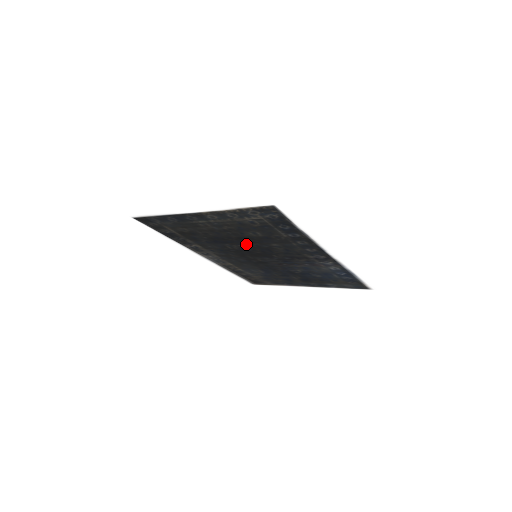
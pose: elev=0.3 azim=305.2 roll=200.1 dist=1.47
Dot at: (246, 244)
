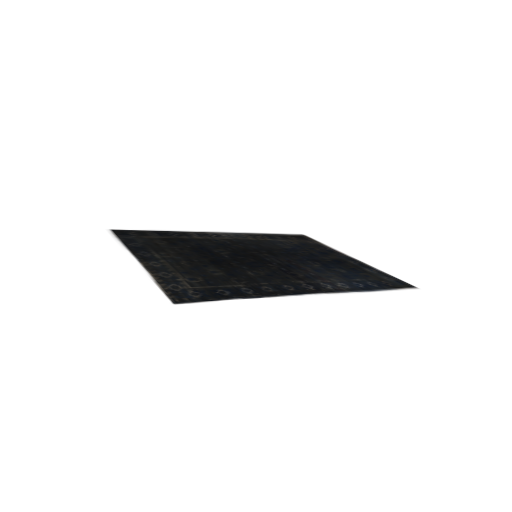
Dot at: (228, 259)
